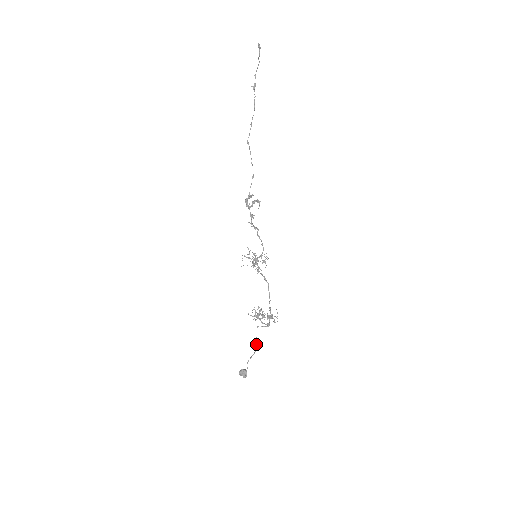
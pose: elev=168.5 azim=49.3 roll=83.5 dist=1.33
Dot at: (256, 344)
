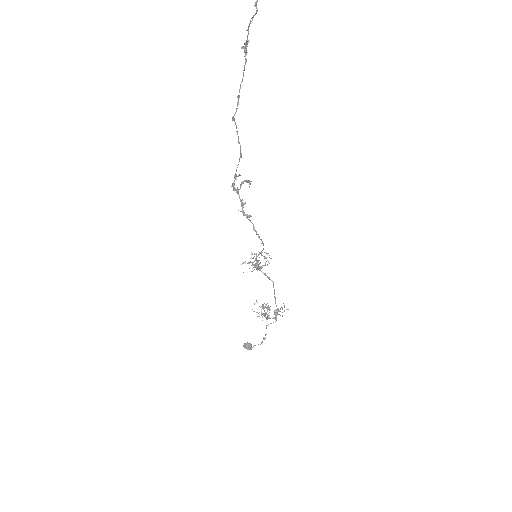
Dot at: (265, 338)
